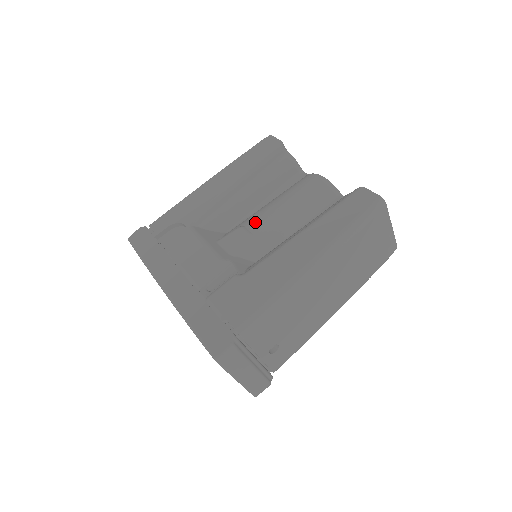
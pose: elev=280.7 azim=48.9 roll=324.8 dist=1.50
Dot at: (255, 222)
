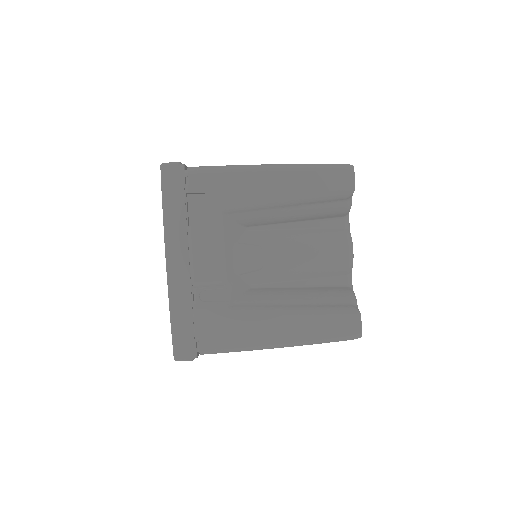
Dot at: (273, 254)
